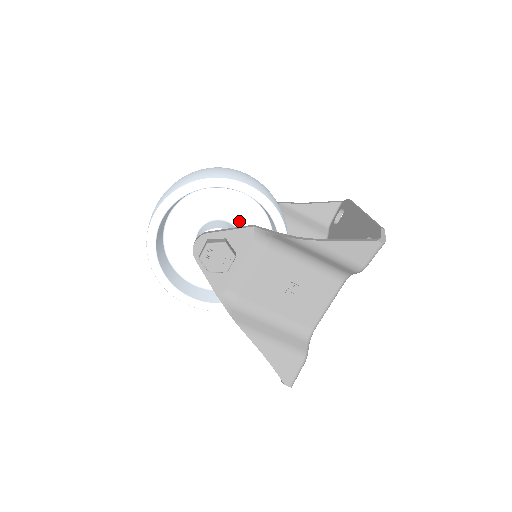
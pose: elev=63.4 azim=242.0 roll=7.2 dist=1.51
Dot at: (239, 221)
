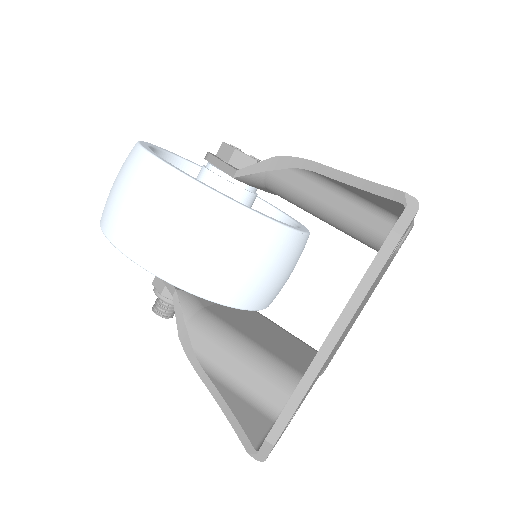
Dot at: occluded
